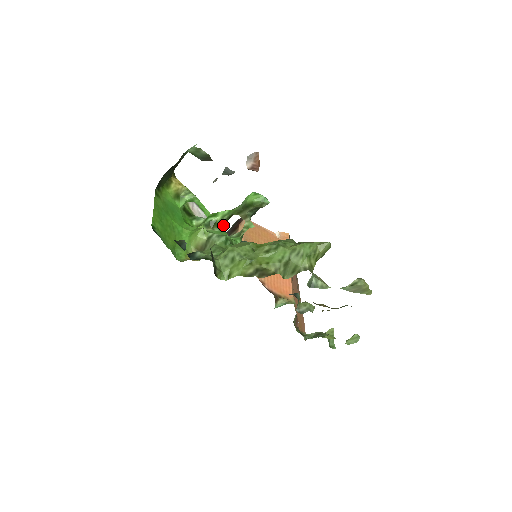
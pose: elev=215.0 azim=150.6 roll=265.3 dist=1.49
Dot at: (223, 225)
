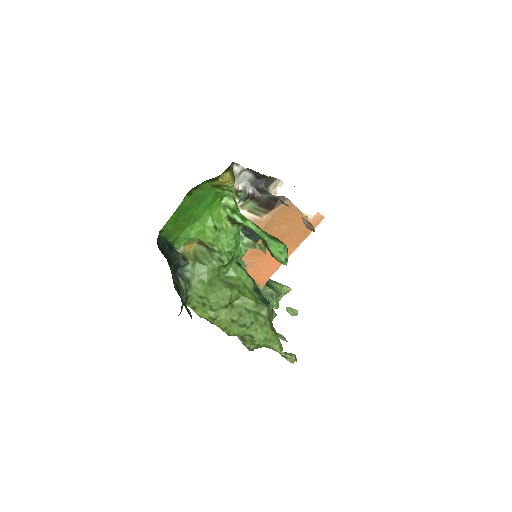
Dot at: occluded
